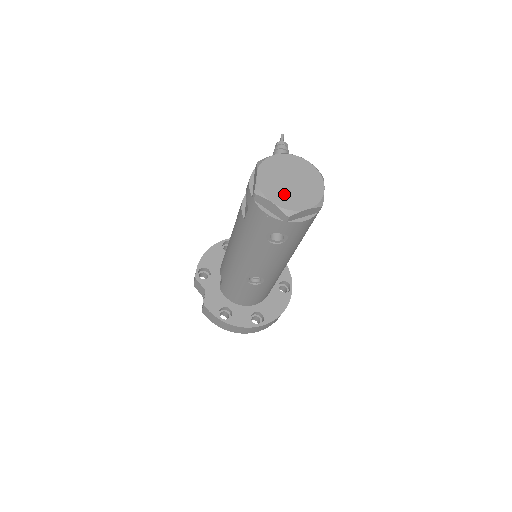
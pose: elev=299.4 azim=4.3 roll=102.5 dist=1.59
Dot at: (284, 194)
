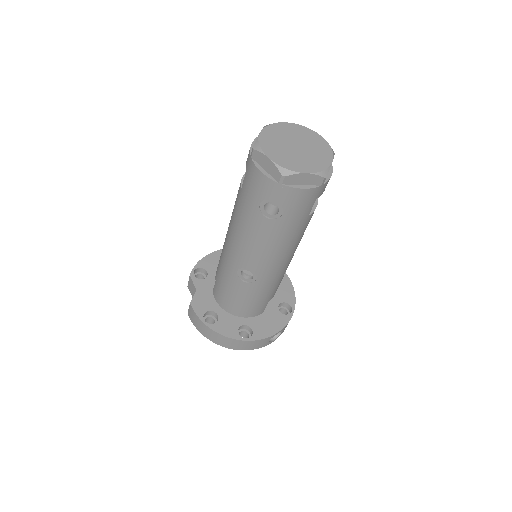
Dot at: (285, 154)
